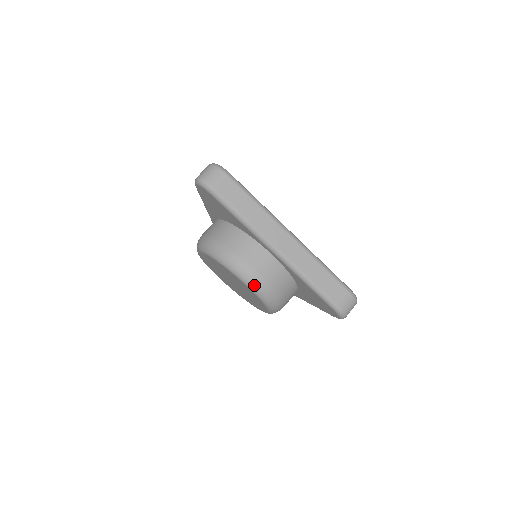
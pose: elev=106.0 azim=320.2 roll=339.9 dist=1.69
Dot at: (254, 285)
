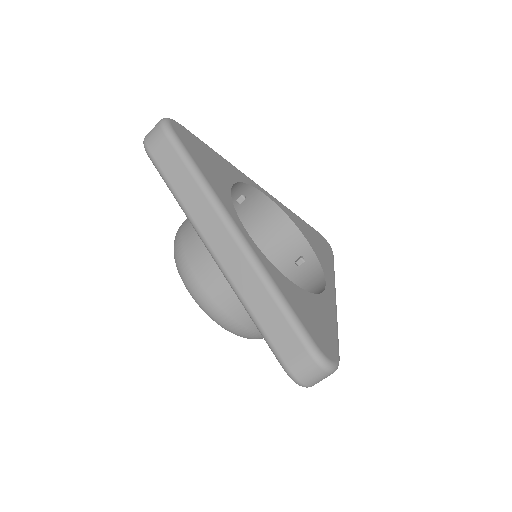
Dot at: occluded
